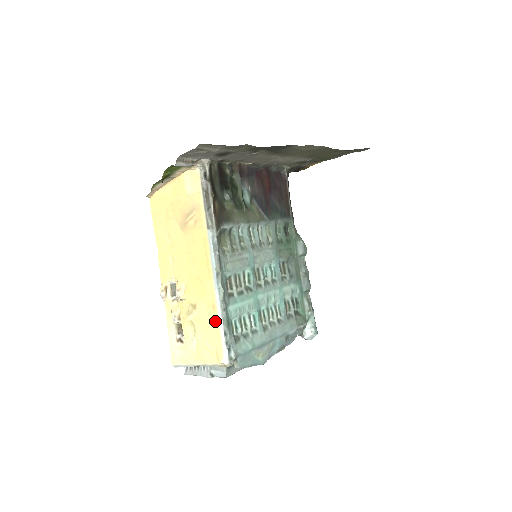
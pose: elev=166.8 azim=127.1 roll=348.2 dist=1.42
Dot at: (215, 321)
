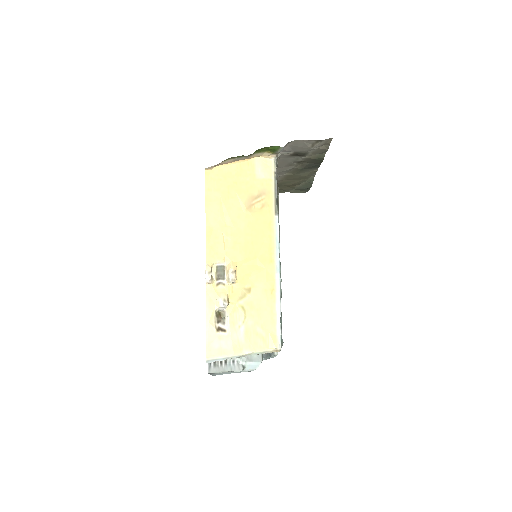
Dot at: (272, 305)
